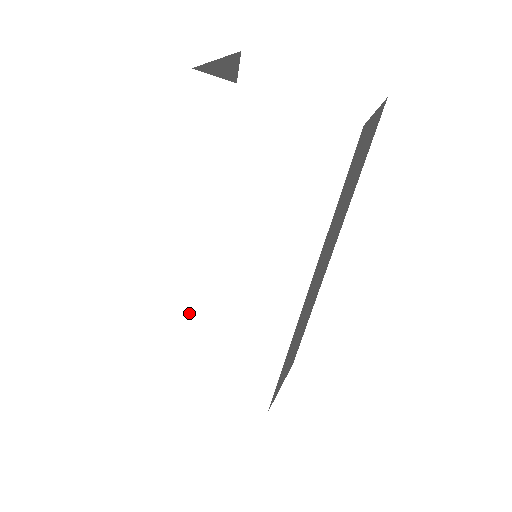
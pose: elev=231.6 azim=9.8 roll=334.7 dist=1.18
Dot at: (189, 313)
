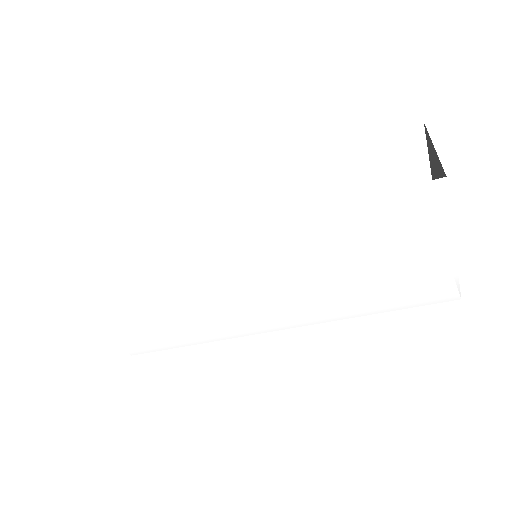
Dot at: (155, 269)
